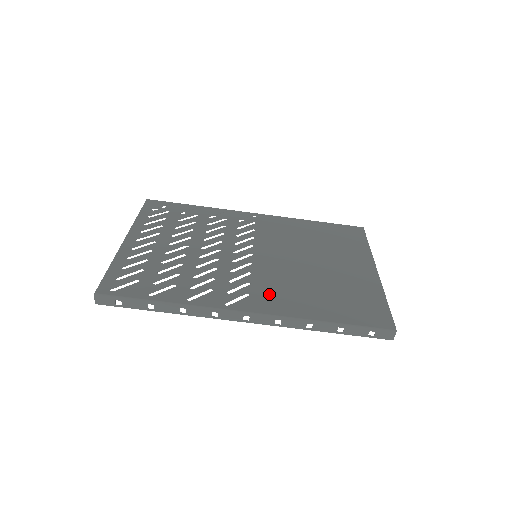
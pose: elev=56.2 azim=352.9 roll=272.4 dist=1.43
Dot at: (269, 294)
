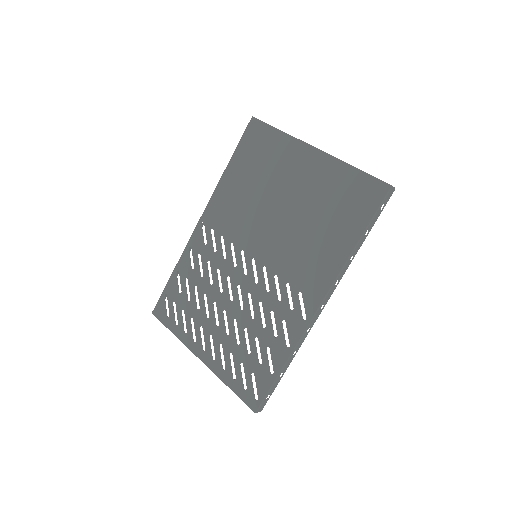
Dot at: (306, 275)
